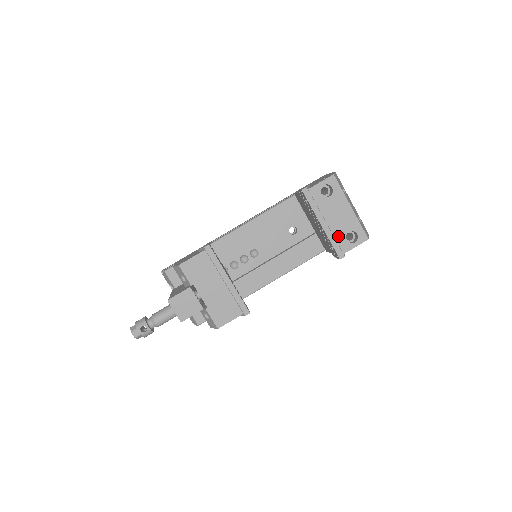
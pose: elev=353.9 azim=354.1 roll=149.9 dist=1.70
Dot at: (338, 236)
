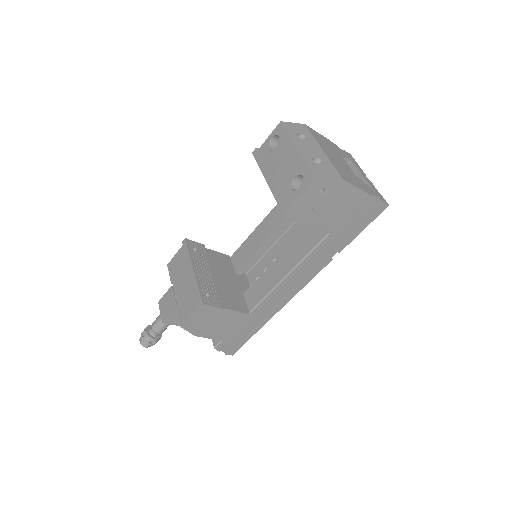
Dot at: (283, 188)
